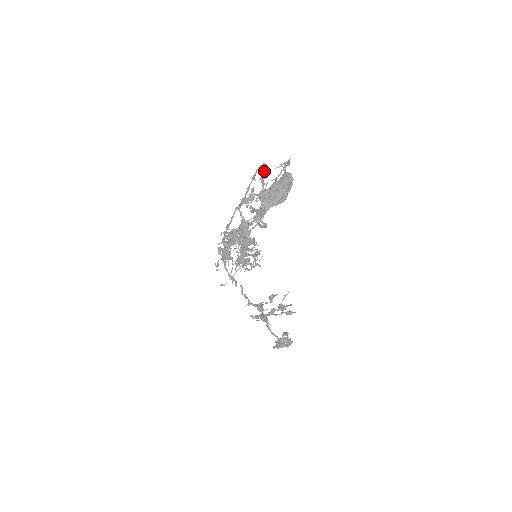
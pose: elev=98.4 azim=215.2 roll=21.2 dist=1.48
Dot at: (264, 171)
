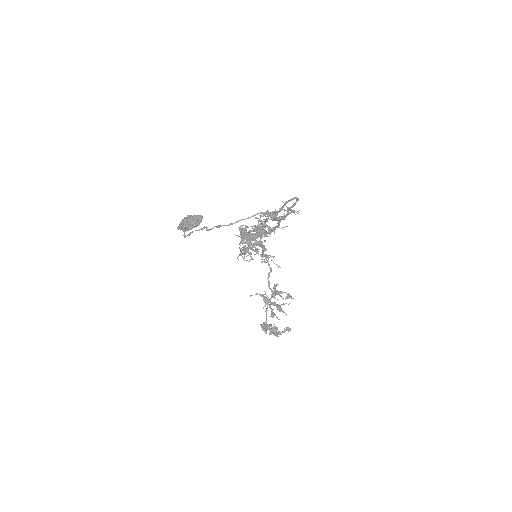
Dot at: (294, 204)
